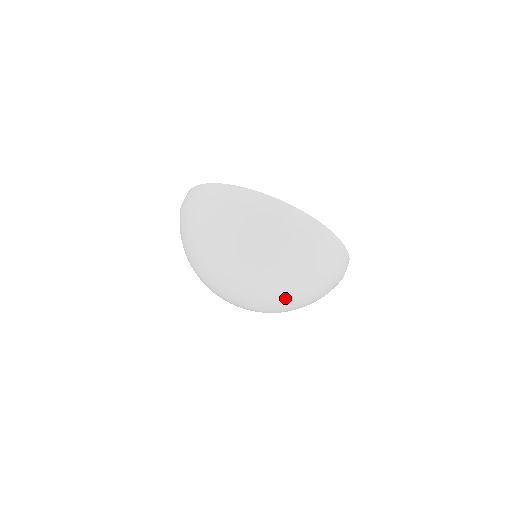
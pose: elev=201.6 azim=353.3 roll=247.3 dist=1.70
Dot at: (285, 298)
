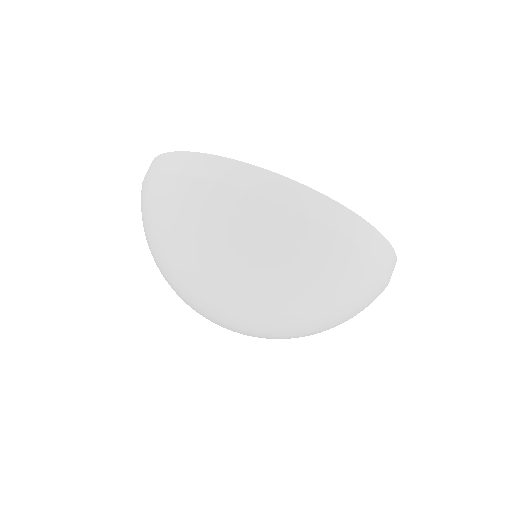
Dot at: (309, 335)
